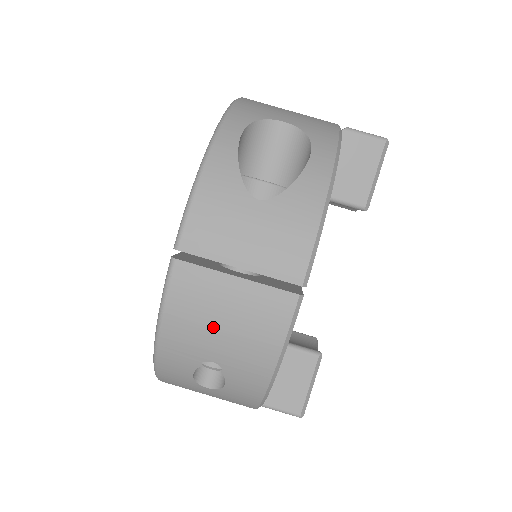
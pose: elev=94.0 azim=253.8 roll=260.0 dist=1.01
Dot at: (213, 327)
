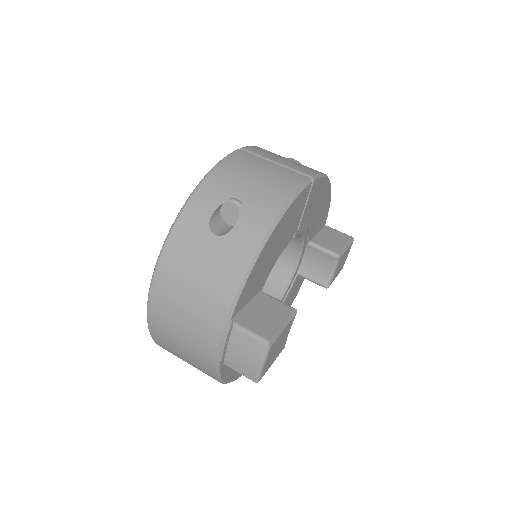
Dot at: (249, 176)
